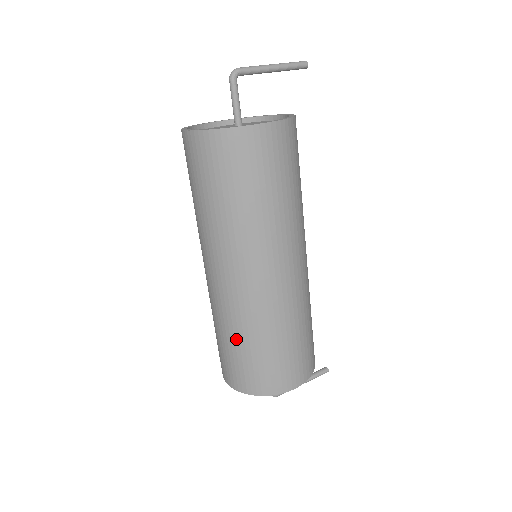
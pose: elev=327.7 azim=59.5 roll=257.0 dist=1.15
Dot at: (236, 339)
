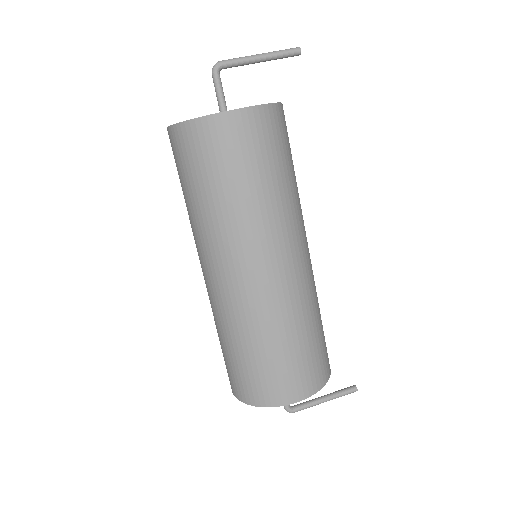
Dot at: (230, 342)
